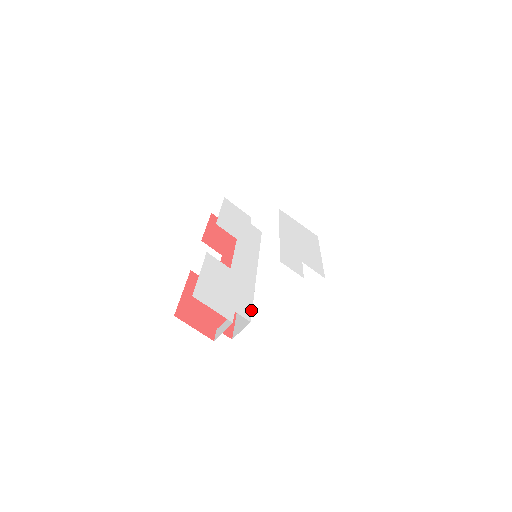
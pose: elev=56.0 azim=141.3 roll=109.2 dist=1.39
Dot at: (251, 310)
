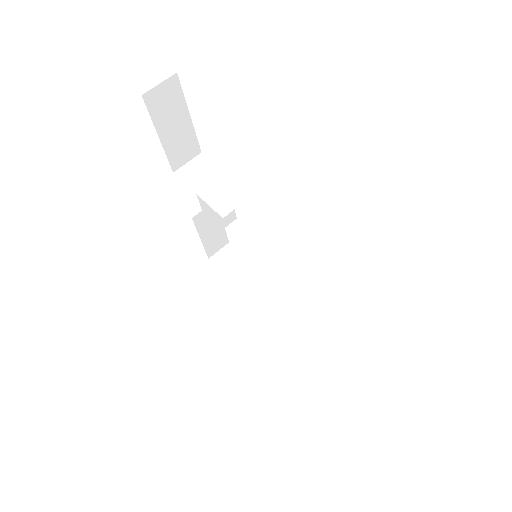
Dot at: occluded
